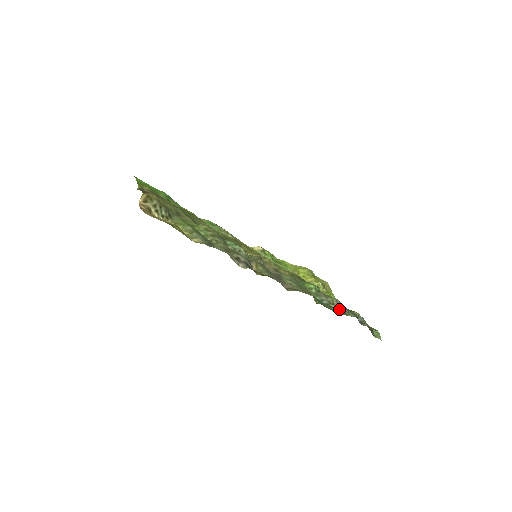
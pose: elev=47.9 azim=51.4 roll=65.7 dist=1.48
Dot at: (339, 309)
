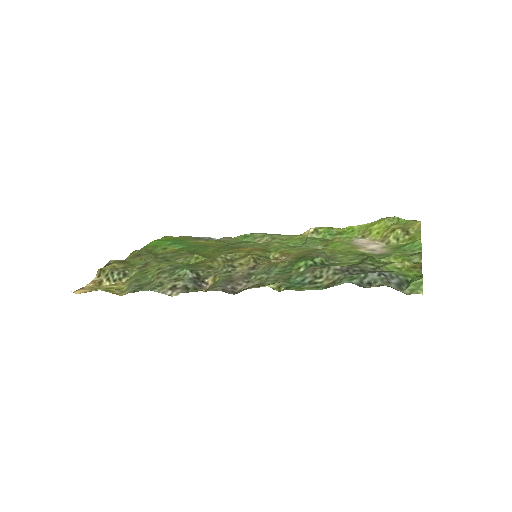
Dot at: (328, 281)
